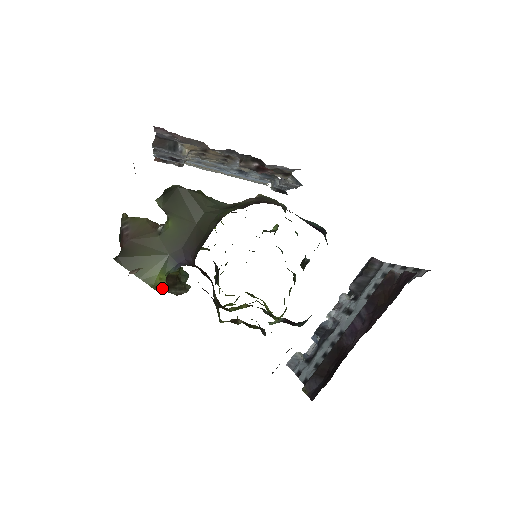
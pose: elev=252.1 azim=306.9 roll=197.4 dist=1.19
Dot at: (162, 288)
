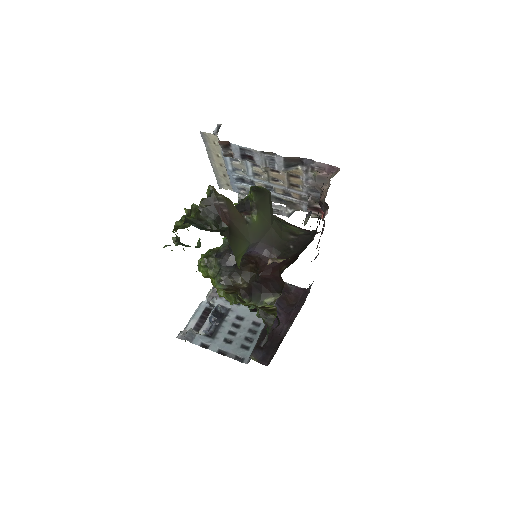
Dot at: occluded
